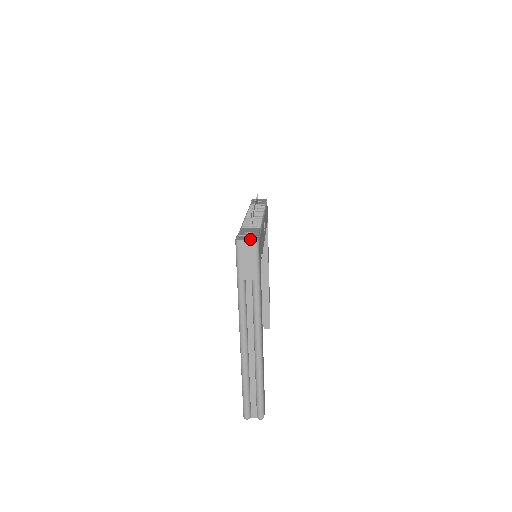
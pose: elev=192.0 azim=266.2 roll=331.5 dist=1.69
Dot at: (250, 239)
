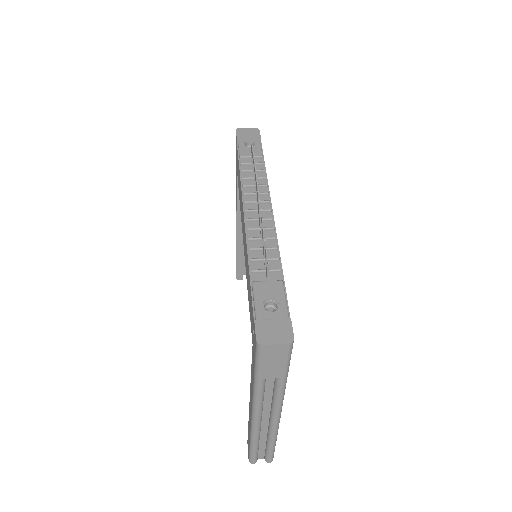
Dot at: (280, 340)
